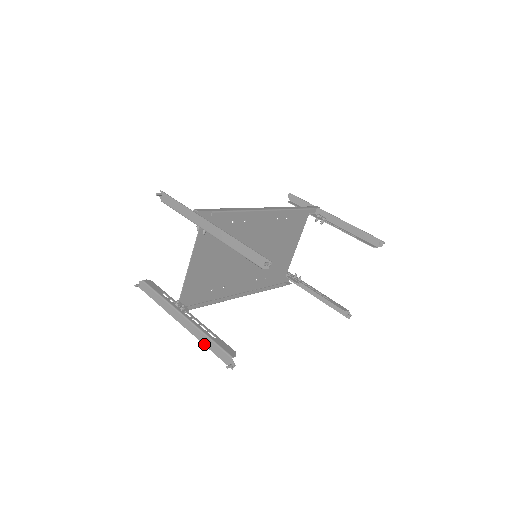
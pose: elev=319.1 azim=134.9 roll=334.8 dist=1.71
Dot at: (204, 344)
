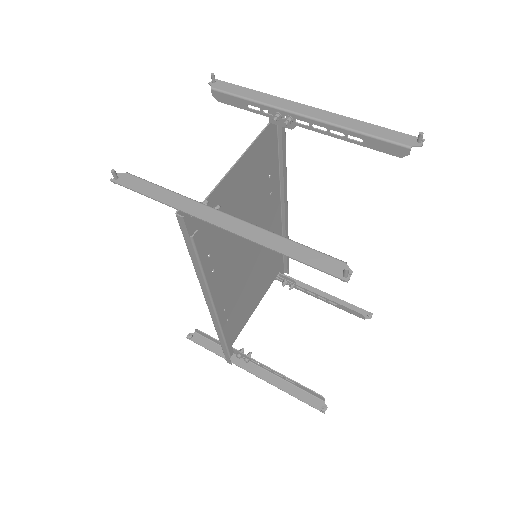
Dot at: (275, 249)
